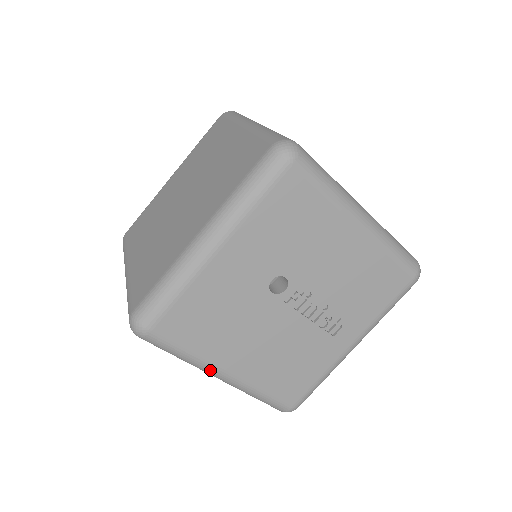
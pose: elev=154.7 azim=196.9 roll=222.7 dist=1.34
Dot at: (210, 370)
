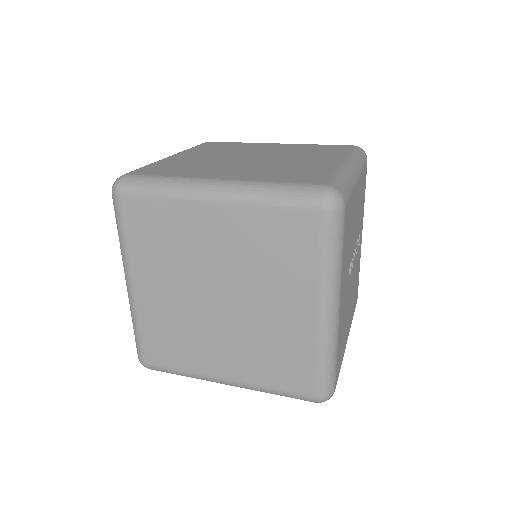
Dot at: occluded
